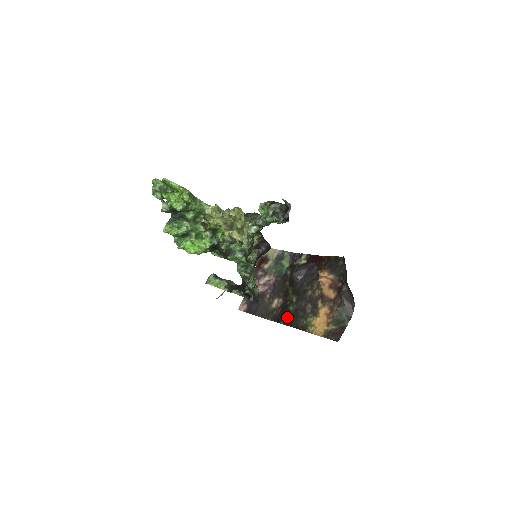
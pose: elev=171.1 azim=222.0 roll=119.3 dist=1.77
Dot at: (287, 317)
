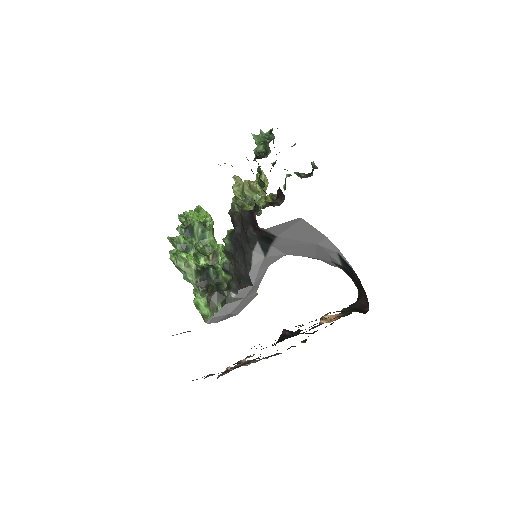
Dot at: occluded
